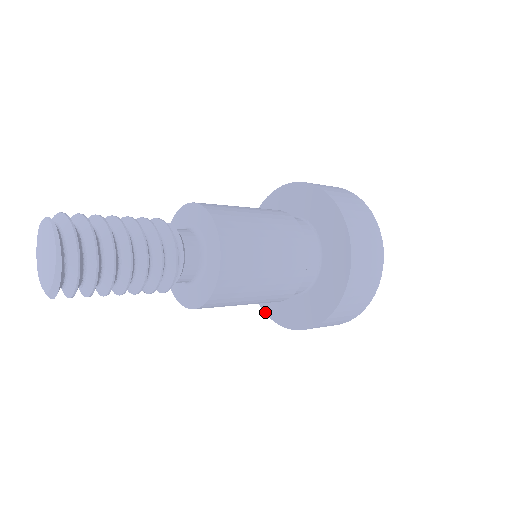
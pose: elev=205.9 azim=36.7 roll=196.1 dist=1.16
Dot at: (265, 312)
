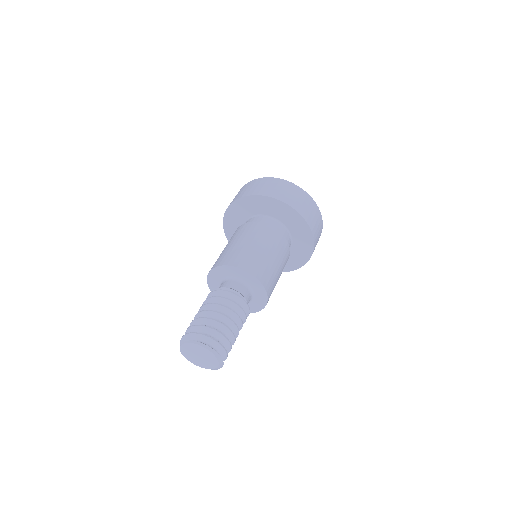
Dot at: occluded
